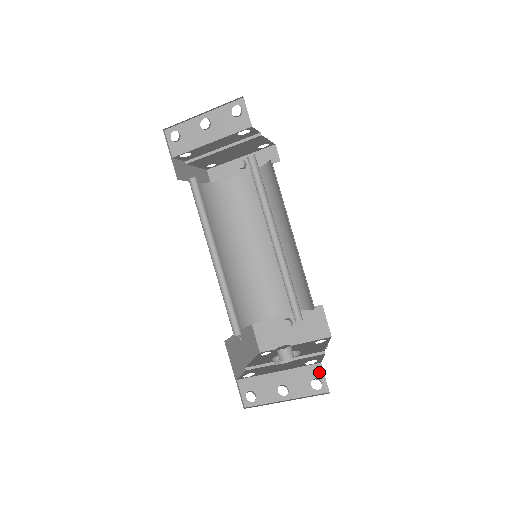
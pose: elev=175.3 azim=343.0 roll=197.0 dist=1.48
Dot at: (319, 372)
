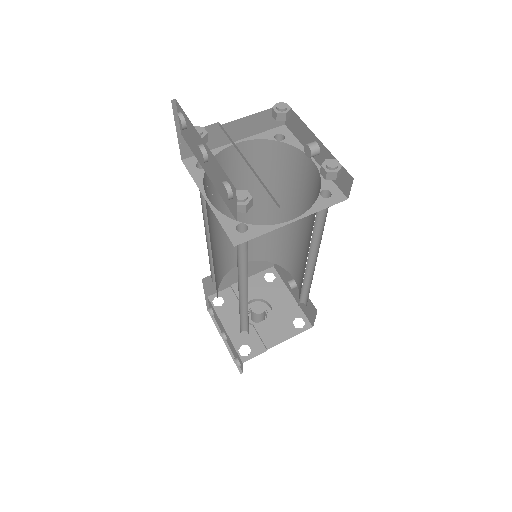
Dot at: (241, 363)
